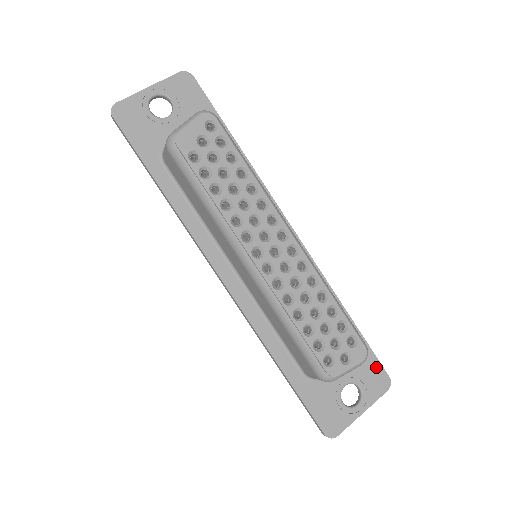
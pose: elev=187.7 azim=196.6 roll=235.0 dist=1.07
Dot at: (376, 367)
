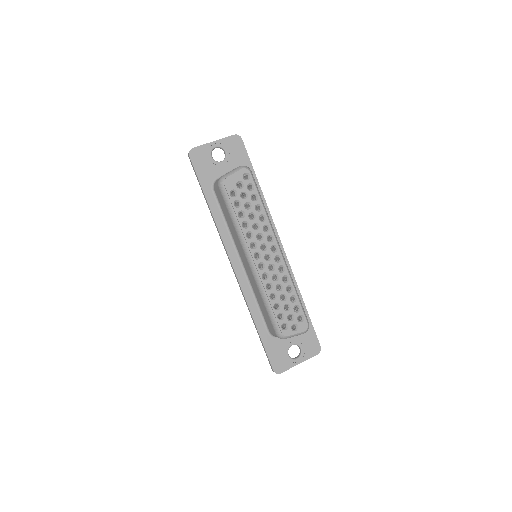
Dot at: (314, 339)
